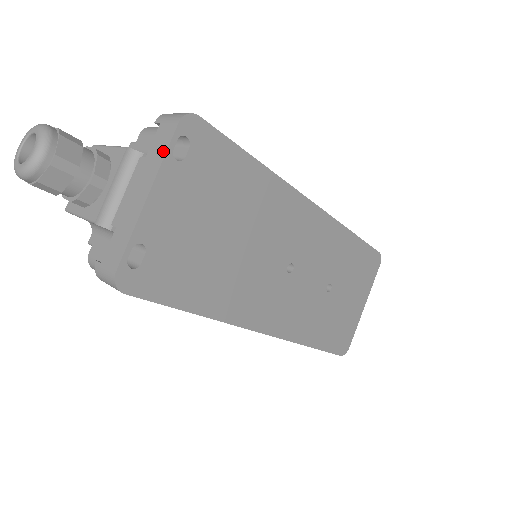
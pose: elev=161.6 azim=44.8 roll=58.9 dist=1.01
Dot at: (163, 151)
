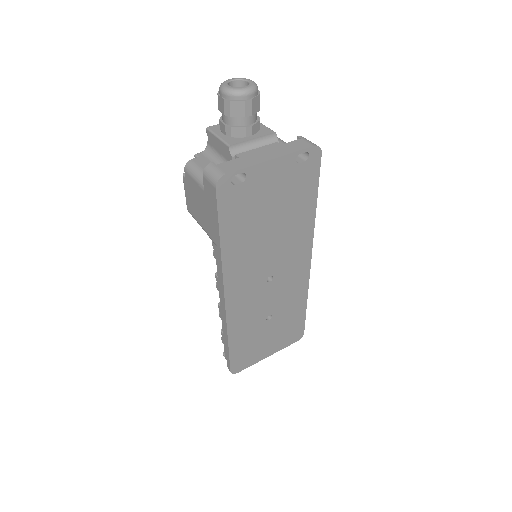
Dot at: (295, 149)
